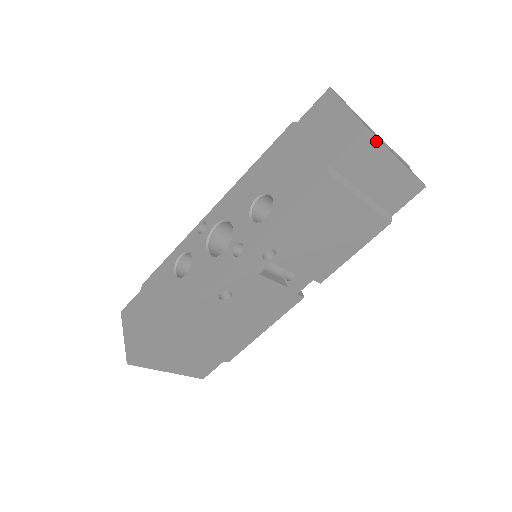
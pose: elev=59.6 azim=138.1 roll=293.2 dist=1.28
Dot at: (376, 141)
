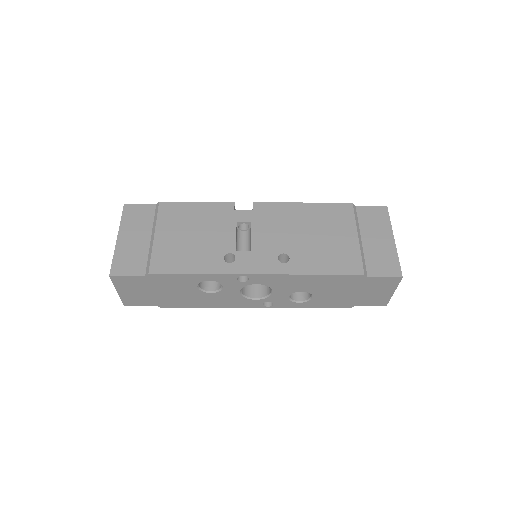
Dot at: occluded
